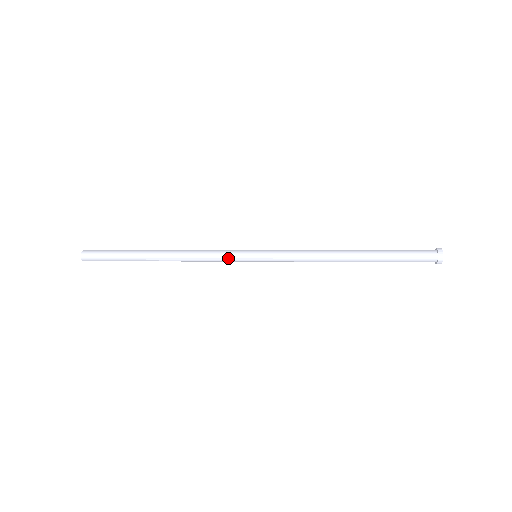
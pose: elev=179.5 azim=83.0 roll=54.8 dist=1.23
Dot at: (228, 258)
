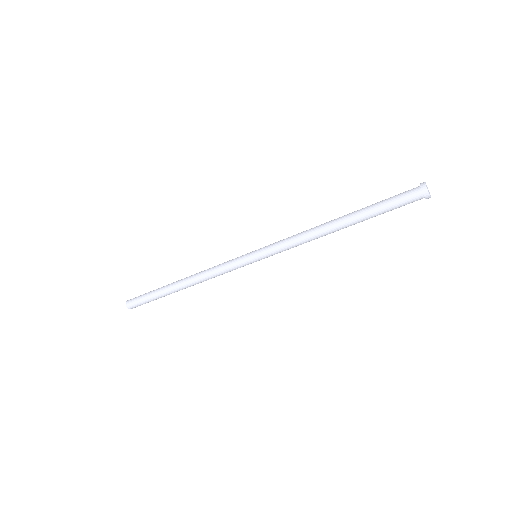
Dot at: (232, 264)
